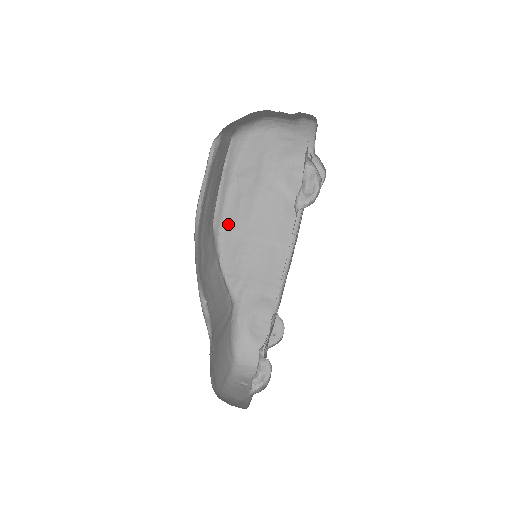
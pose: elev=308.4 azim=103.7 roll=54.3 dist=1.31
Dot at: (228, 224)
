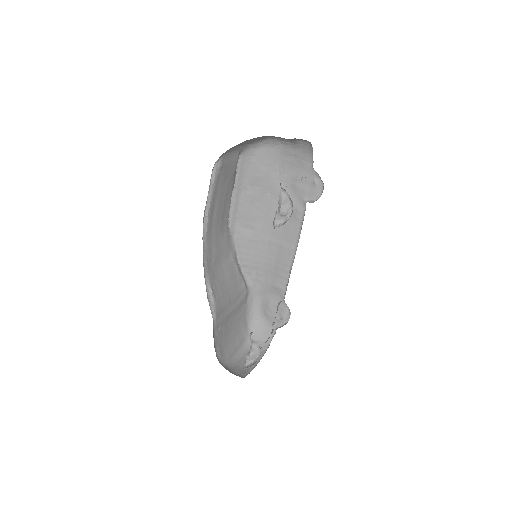
Dot at: (242, 224)
